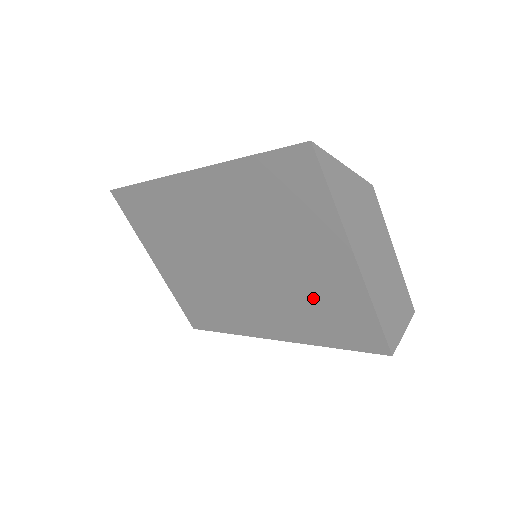
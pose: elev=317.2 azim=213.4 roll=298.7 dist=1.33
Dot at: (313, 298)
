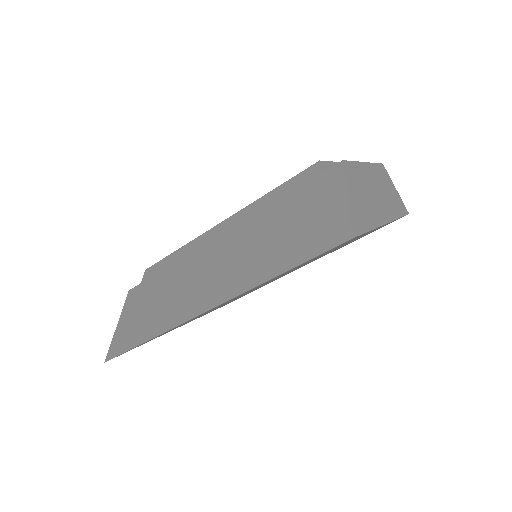
Dot at: occluded
